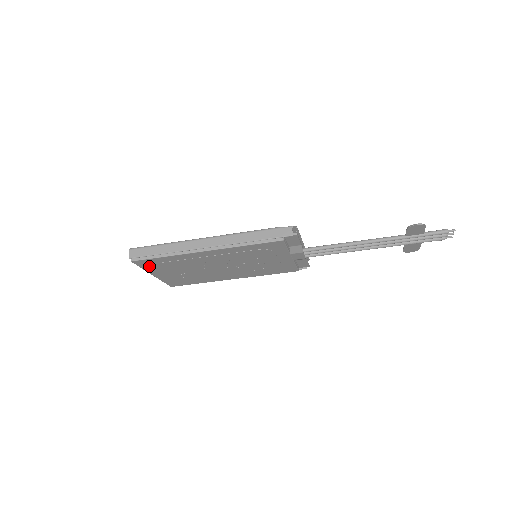
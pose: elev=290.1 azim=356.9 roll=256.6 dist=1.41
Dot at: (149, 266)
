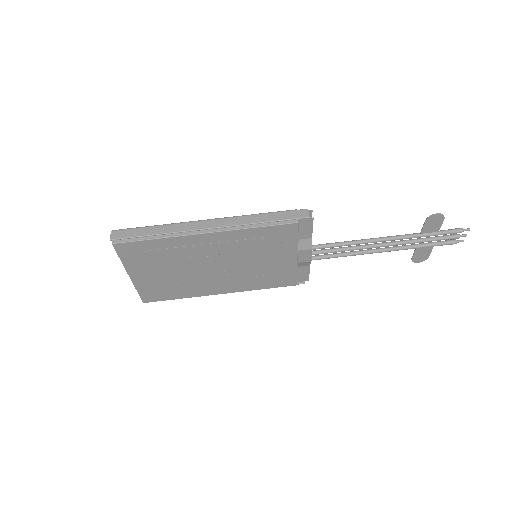
Dot at: (131, 257)
